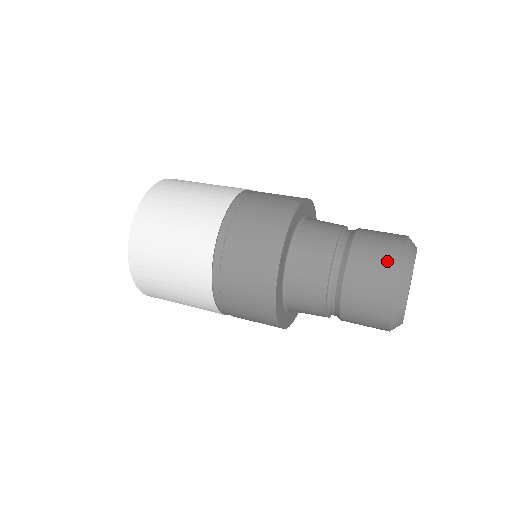
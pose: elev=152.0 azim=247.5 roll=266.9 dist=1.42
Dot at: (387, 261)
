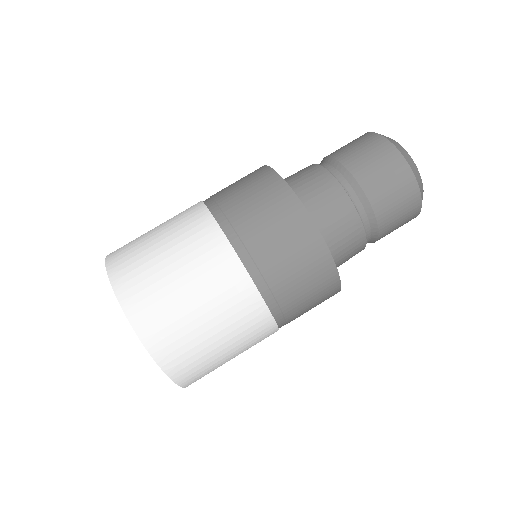
Dot at: (384, 154)
